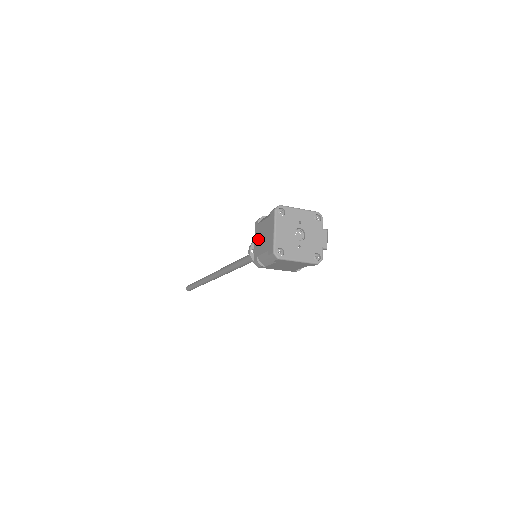
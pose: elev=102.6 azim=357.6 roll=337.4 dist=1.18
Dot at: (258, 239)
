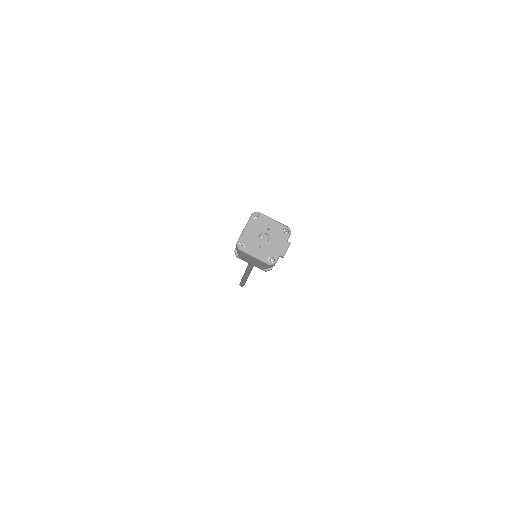
Dot at: occluded
